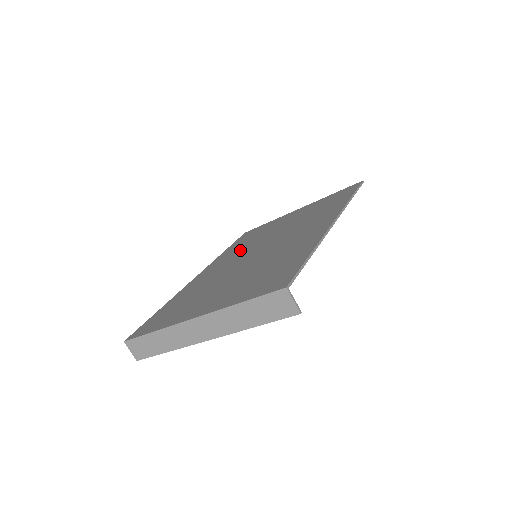
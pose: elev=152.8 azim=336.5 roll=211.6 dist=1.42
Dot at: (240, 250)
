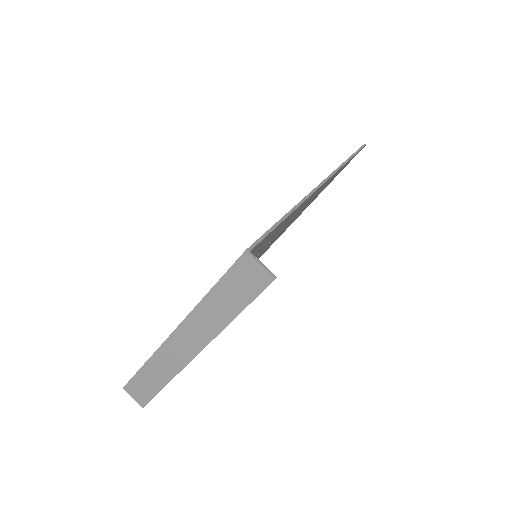
Dot at: occluded
